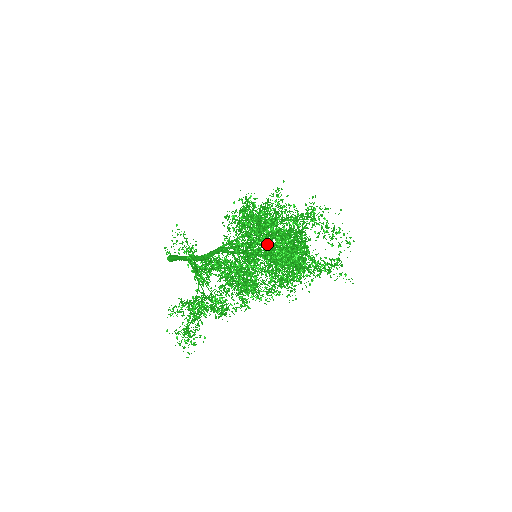
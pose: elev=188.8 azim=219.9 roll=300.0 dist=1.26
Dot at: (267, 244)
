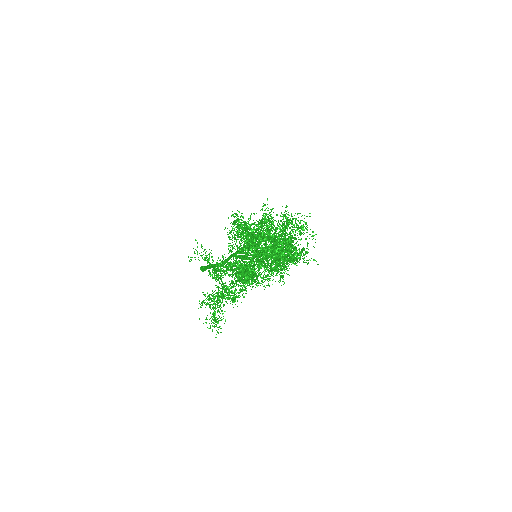
Dot at: occluded
